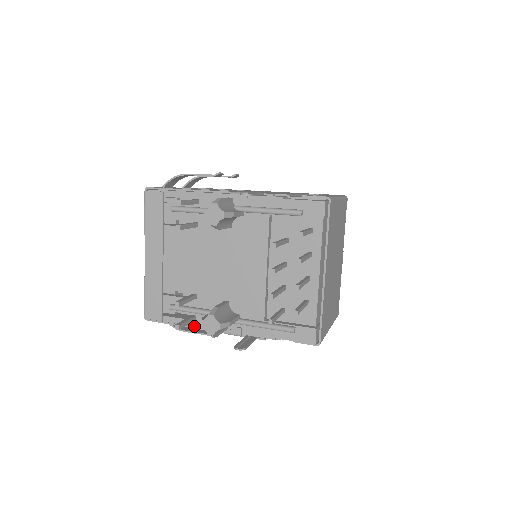
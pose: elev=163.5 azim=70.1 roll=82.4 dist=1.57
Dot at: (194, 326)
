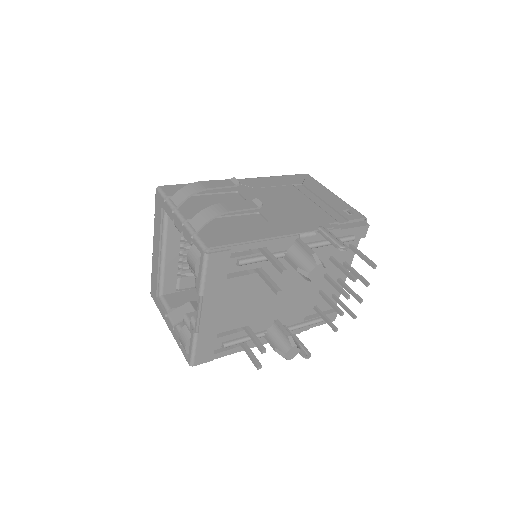
Dot at: (242, 350)
